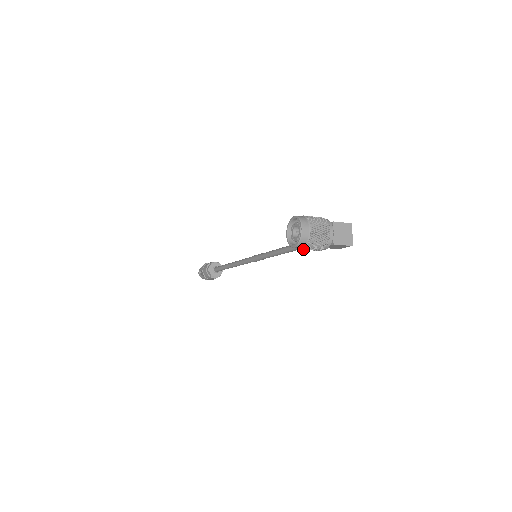
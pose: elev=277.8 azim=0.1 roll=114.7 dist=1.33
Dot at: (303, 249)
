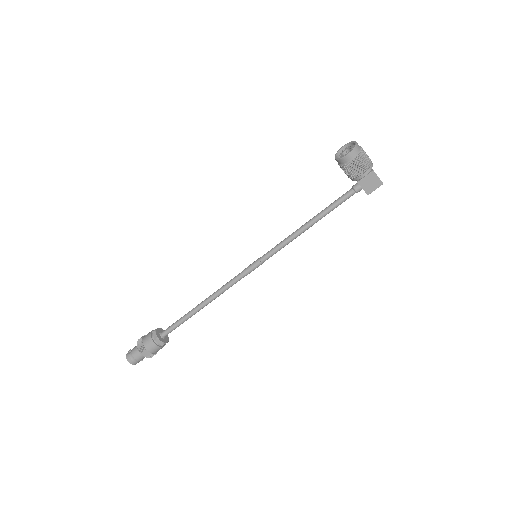
Dot at: (353, 161)
